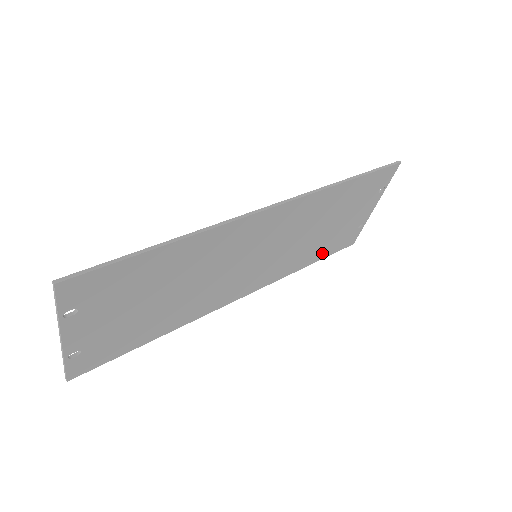
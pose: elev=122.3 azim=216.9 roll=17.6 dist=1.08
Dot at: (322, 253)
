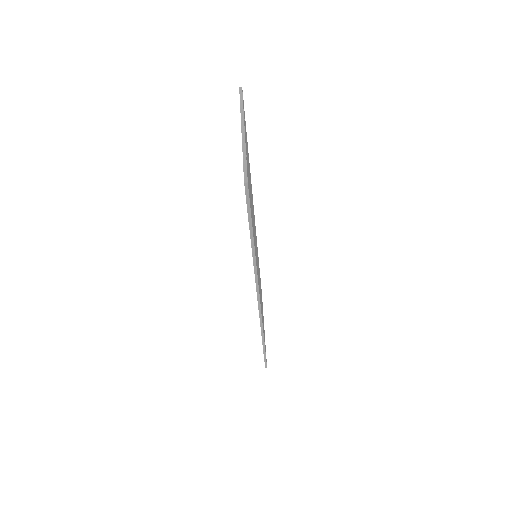
Dot at: occluded
